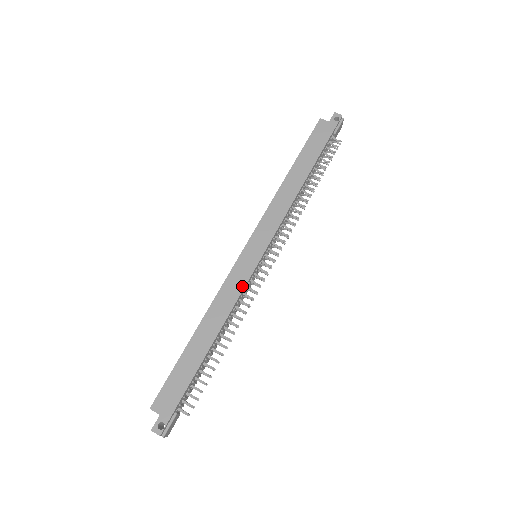
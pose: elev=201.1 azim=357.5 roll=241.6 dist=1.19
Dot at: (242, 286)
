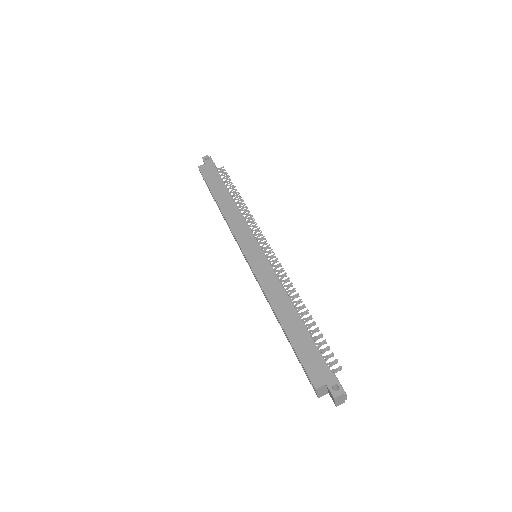
Dot at: (271, 271)
